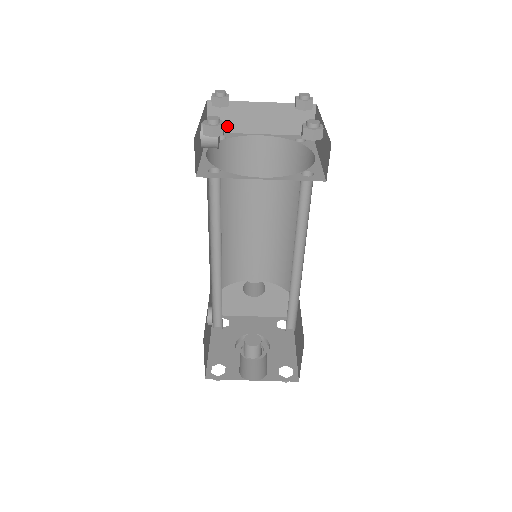
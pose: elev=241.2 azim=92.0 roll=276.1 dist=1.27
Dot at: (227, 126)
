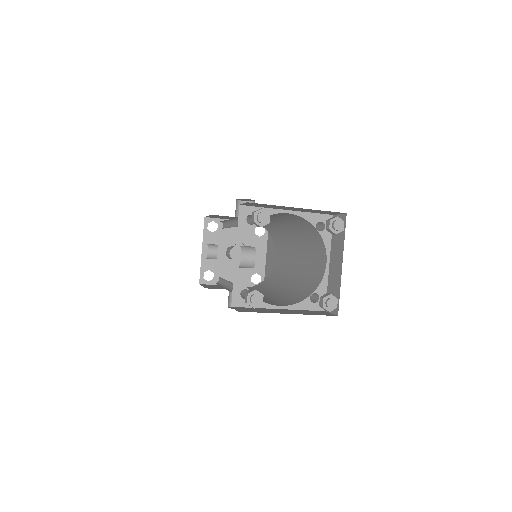
Dot at: (259, 206)
